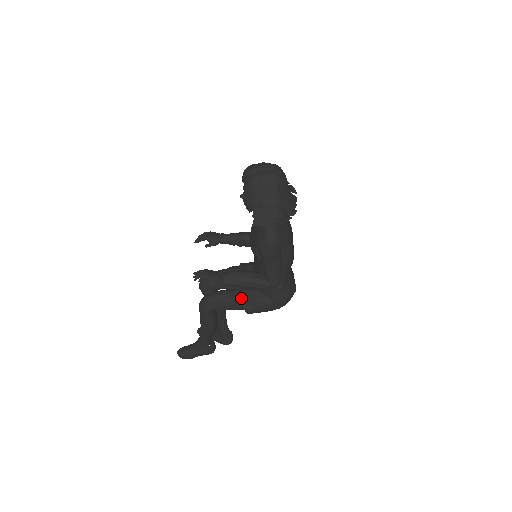
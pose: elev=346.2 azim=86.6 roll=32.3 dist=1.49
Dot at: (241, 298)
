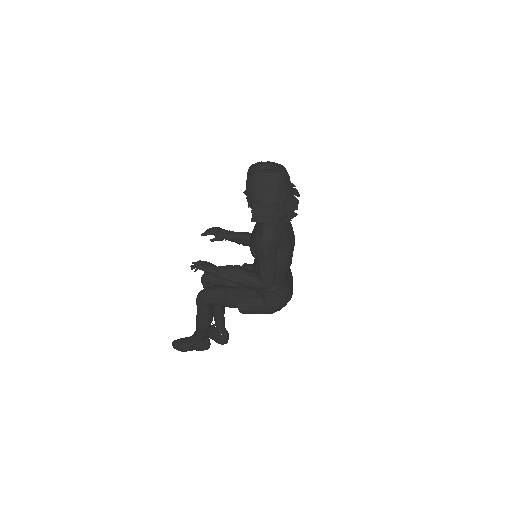
Dot at: (236, 296)
